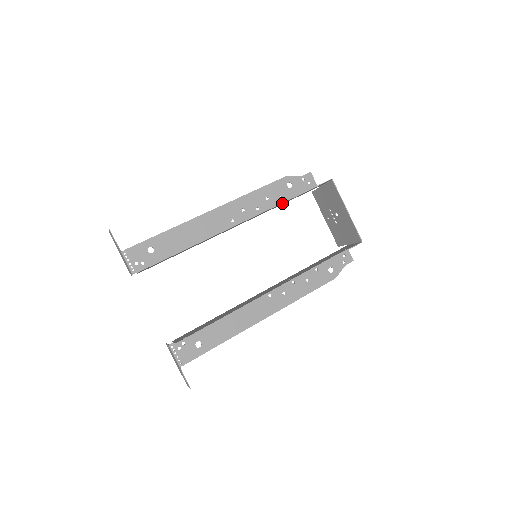
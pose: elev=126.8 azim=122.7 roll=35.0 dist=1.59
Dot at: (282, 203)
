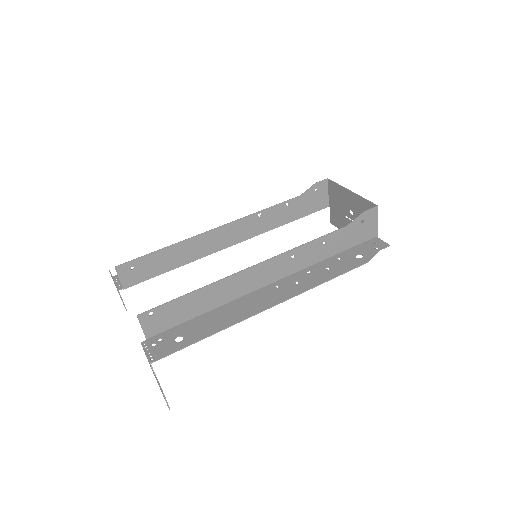
Dot at: (279, 210)
